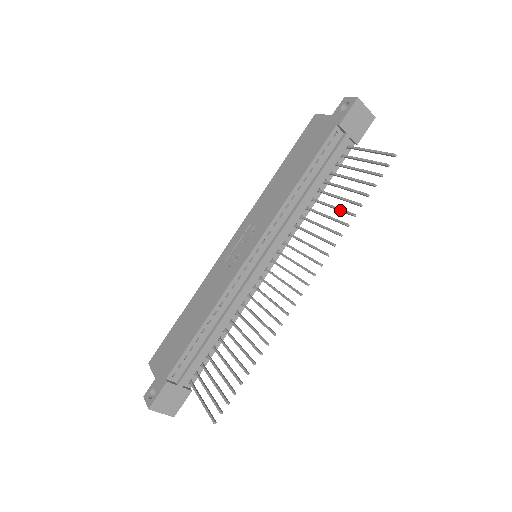
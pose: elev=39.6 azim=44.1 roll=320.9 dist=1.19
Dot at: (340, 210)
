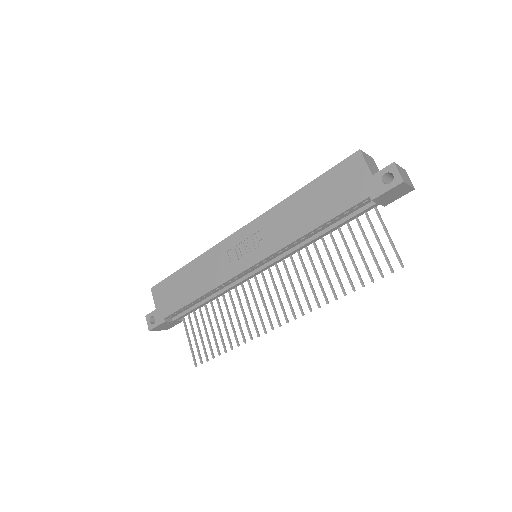
Dot at: (337, 277)
